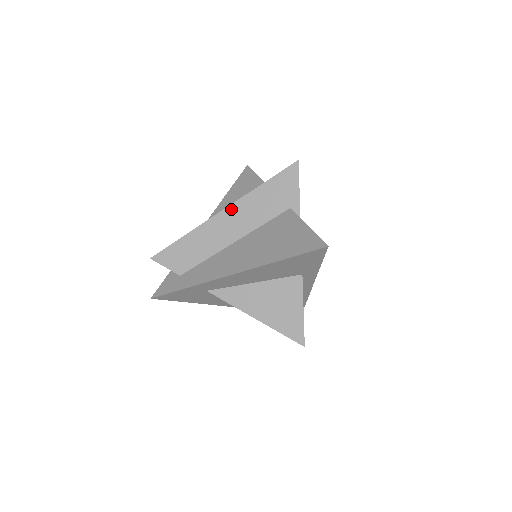
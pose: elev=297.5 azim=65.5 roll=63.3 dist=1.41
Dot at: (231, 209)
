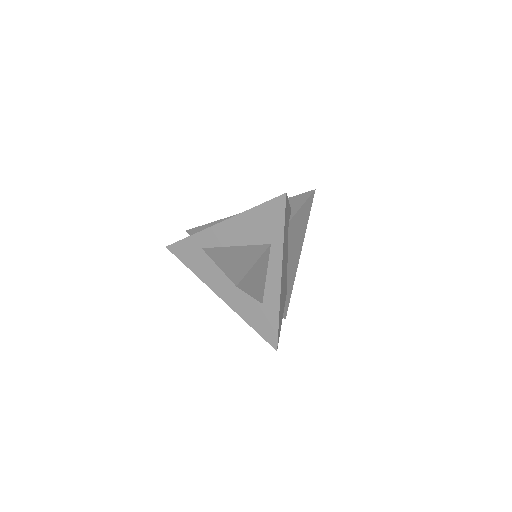
Dot at: occluded
